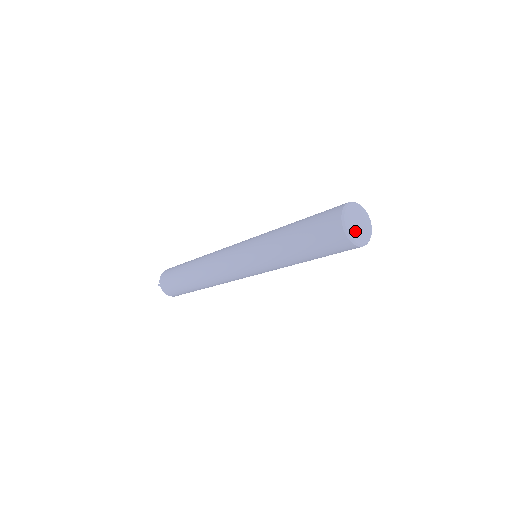
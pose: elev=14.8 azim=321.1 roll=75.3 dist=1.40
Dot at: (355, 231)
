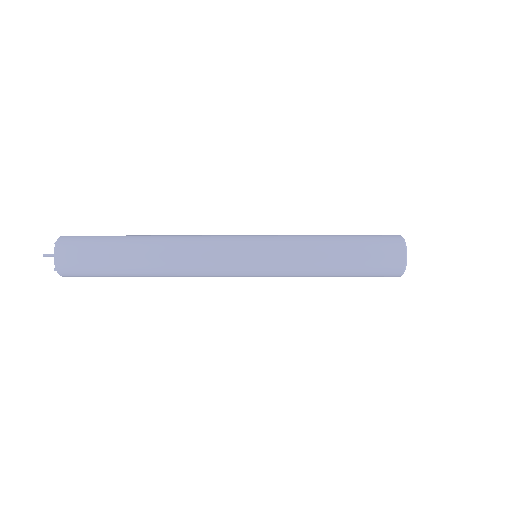
Dot at: occluded
